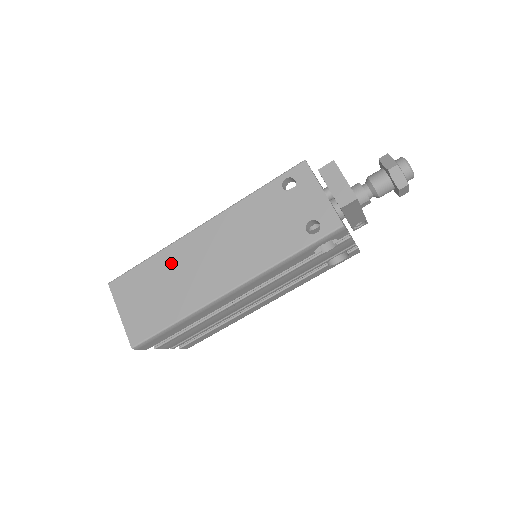
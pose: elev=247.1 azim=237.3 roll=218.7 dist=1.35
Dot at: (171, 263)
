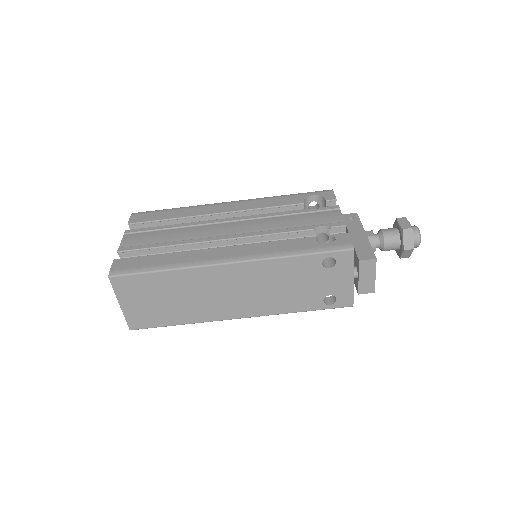
Dot at: (188, 283)
